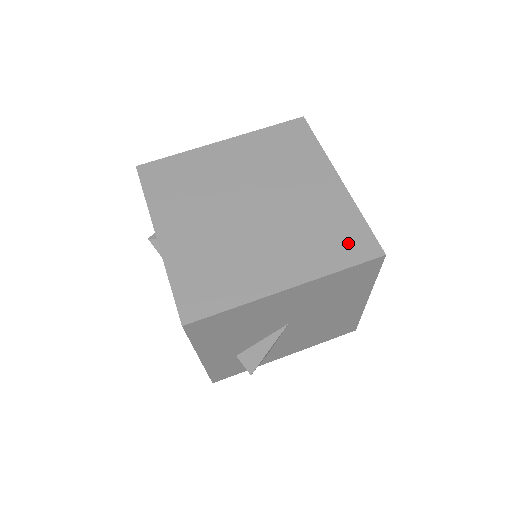
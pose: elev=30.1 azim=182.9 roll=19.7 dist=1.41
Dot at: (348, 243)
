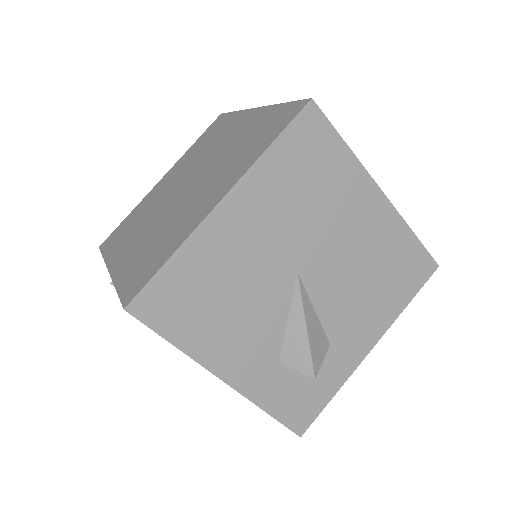
Dot at: (272, 126)
